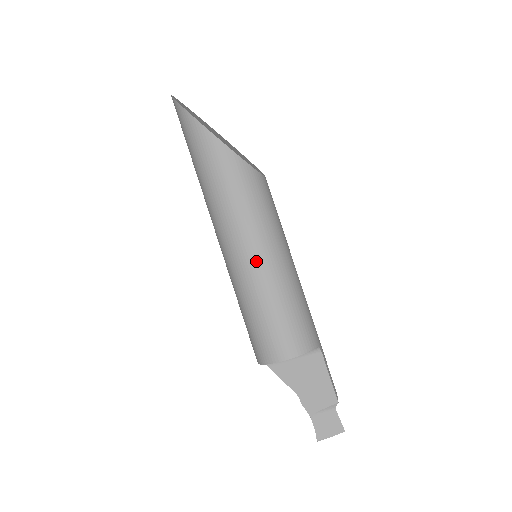
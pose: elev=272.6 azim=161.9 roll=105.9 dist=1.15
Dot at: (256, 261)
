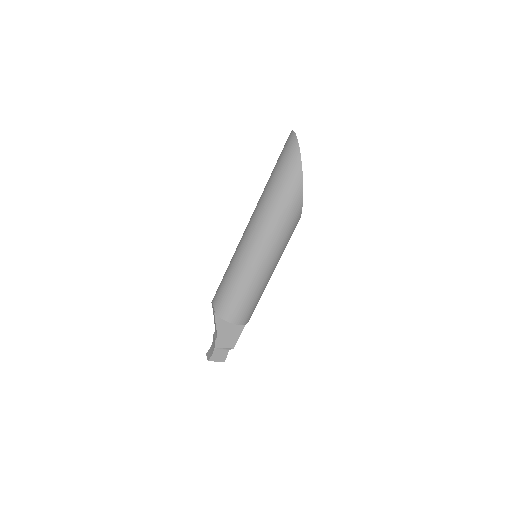
Dot at: (265, 270)
